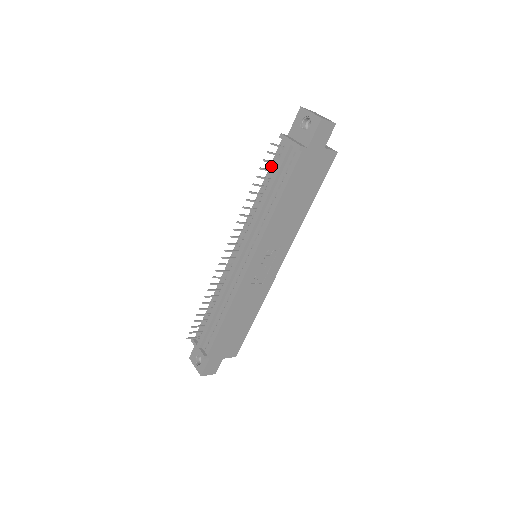
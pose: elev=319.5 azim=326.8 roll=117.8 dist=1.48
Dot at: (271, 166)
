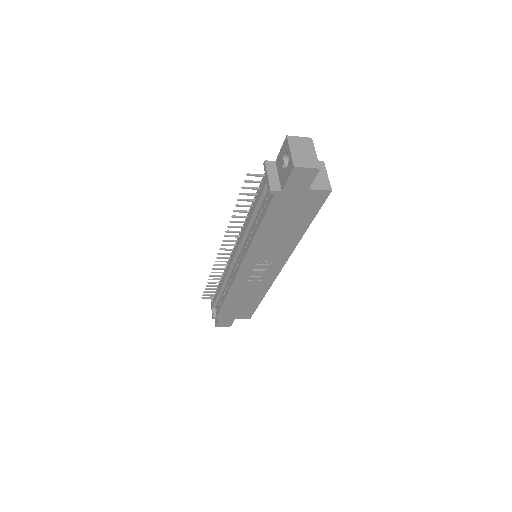
Dot at: occluded
